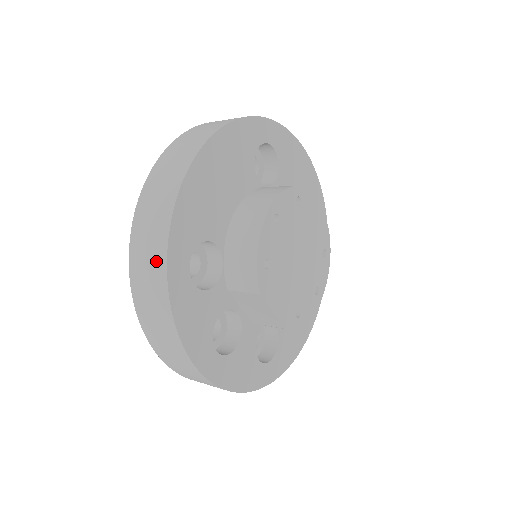
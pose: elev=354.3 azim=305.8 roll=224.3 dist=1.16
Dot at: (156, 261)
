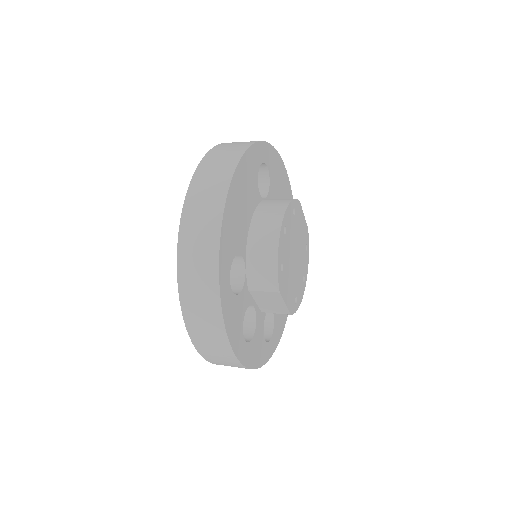
Dot at: (208, 278)
